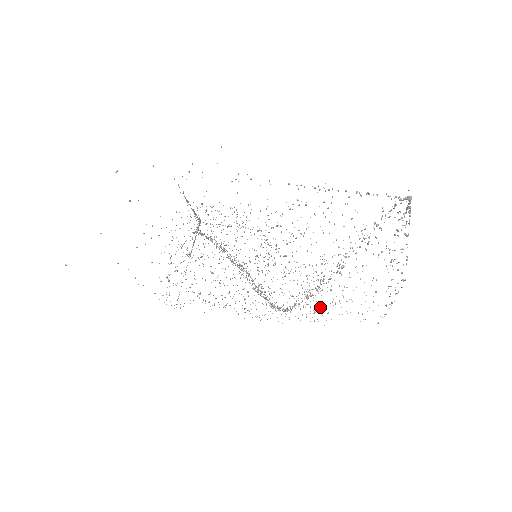
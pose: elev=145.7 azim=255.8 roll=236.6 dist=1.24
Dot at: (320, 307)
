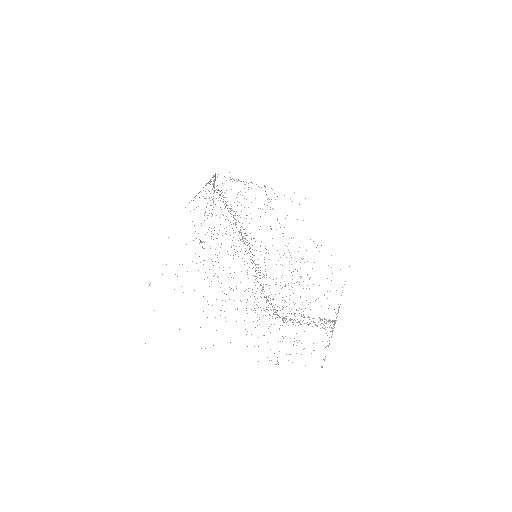
Dot at: occluded
